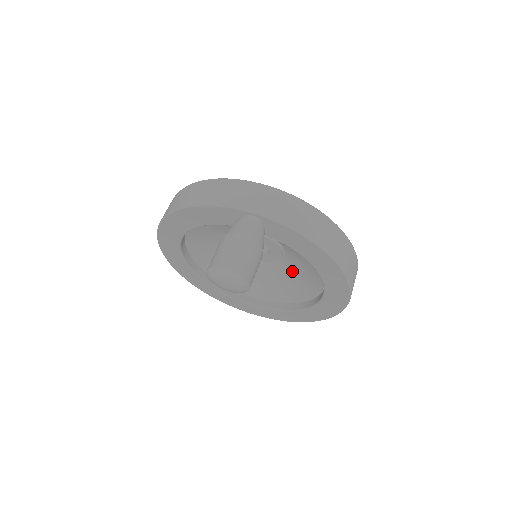
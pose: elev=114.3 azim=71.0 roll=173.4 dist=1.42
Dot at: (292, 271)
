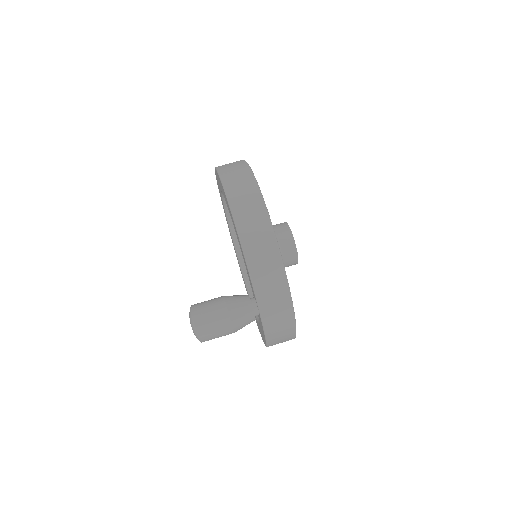
Dot at: occluded
